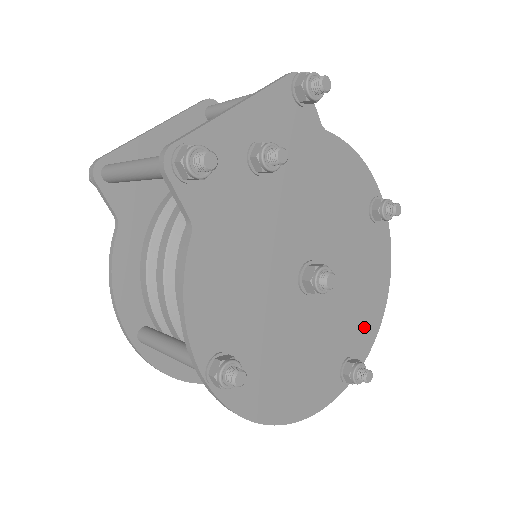
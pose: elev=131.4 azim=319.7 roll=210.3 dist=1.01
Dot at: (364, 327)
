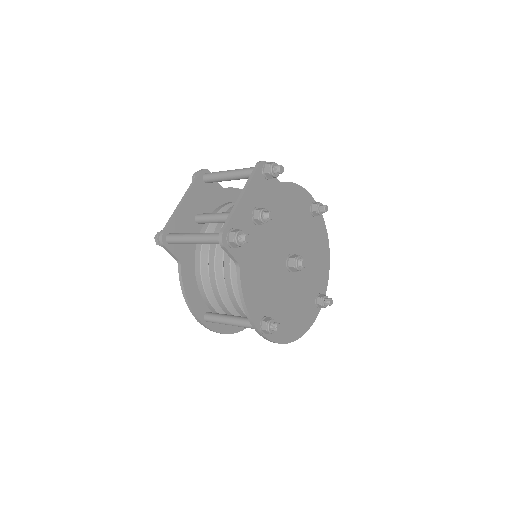
Dot at: (322, 275)
